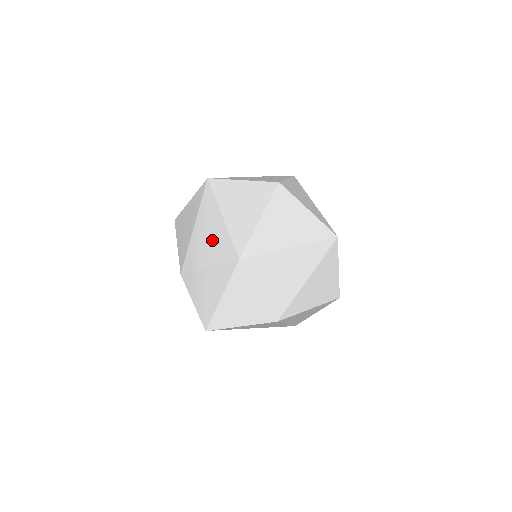
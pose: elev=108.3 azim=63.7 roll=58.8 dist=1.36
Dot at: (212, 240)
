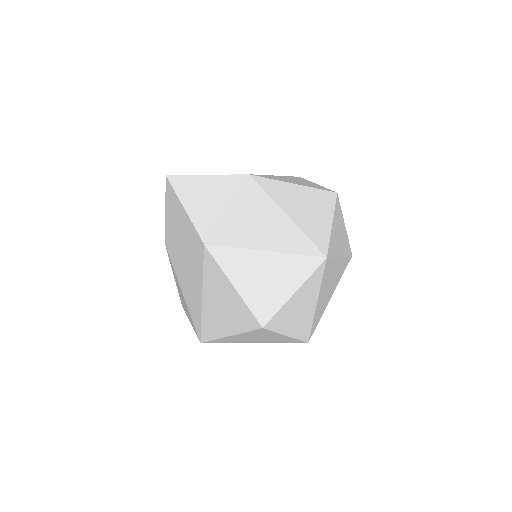
Dot at: occluded
